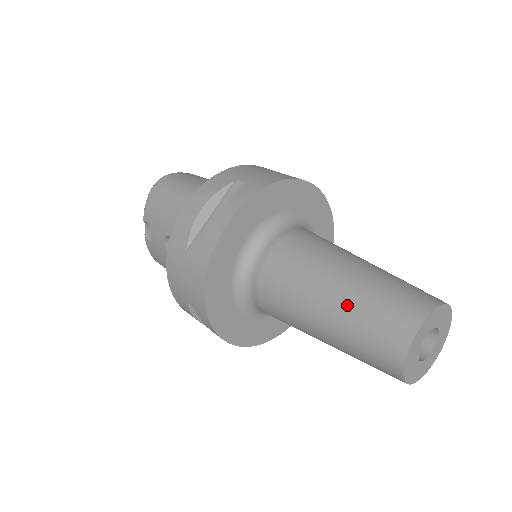
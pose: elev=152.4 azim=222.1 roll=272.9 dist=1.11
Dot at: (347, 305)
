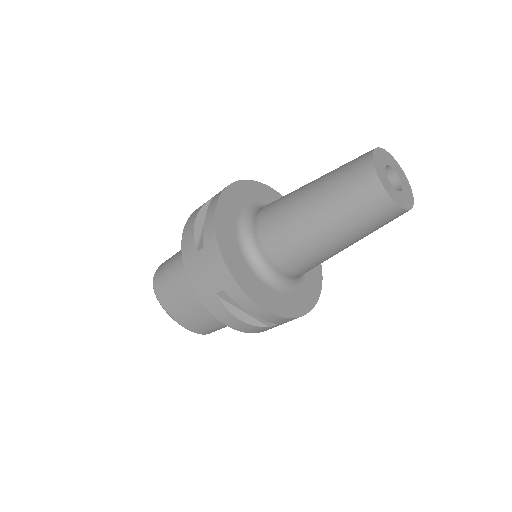
Dot at: occluded
